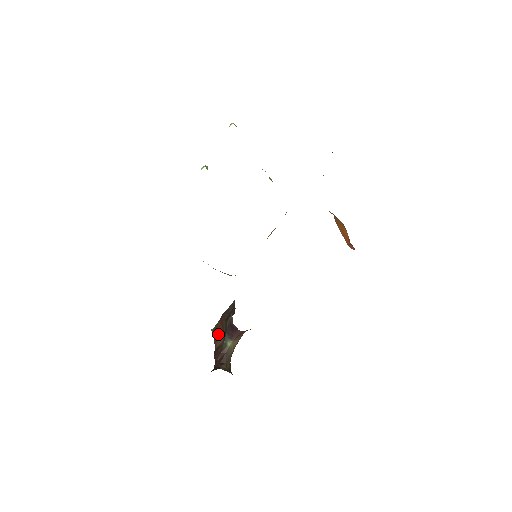
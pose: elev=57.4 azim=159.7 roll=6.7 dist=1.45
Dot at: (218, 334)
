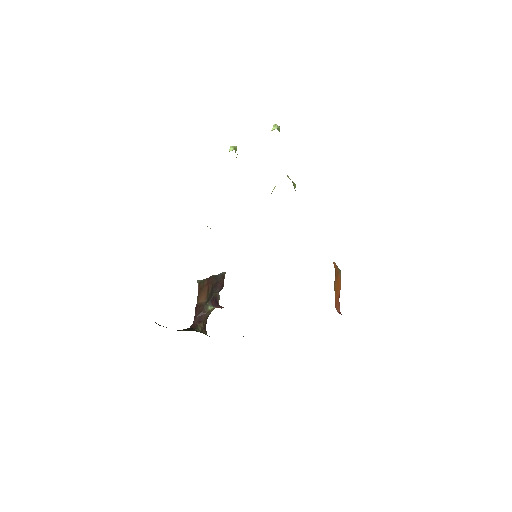
Dot at: (203, 291)
